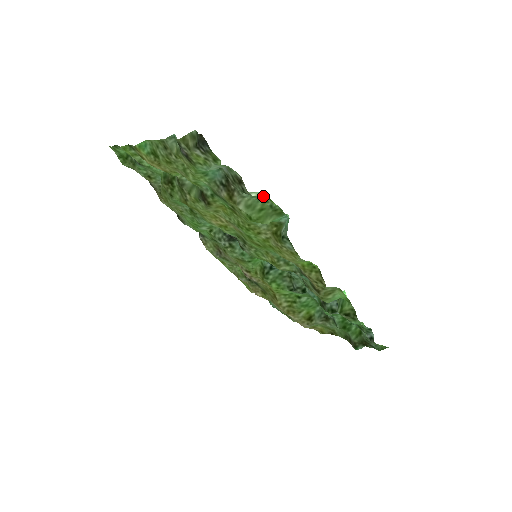
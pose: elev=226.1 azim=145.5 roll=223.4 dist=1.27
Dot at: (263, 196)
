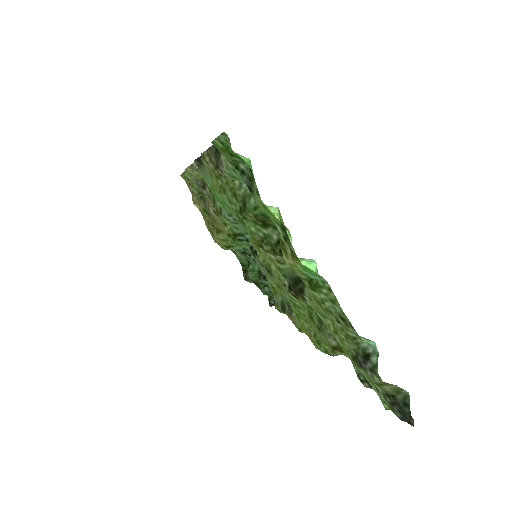
Dot at: occluded
